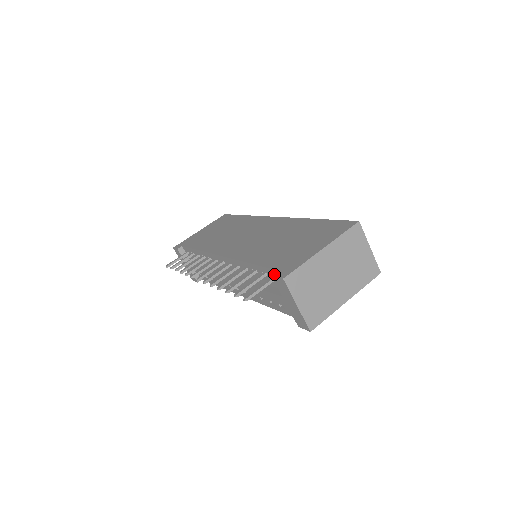
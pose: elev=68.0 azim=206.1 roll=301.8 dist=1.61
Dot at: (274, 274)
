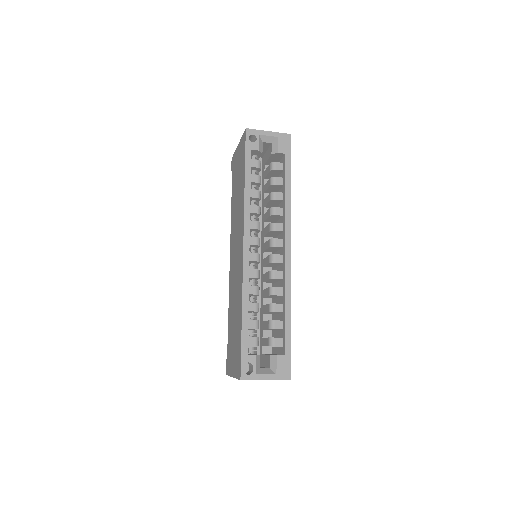
Dot at: (226, 361)
